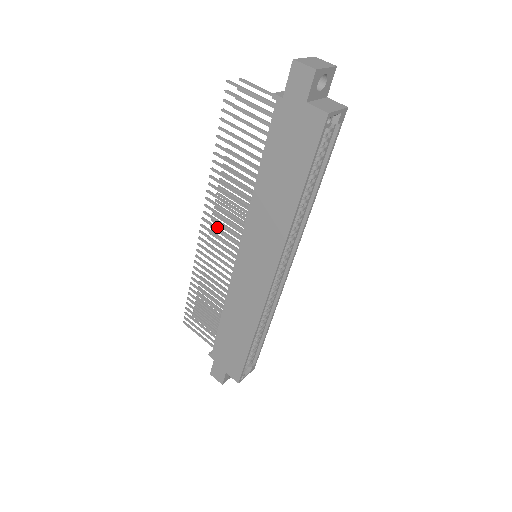
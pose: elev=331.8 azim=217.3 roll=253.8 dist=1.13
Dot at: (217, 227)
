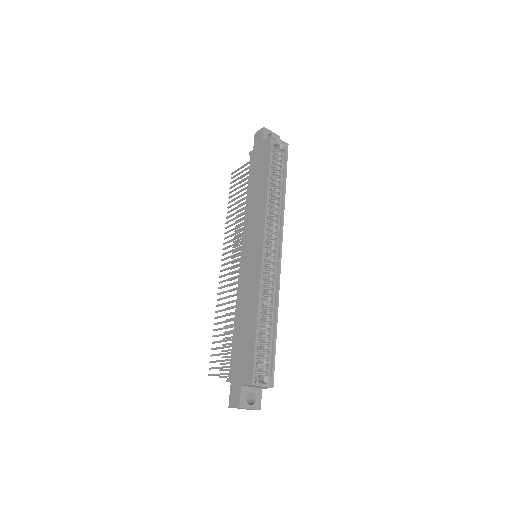
Dot at: (230, 256)
